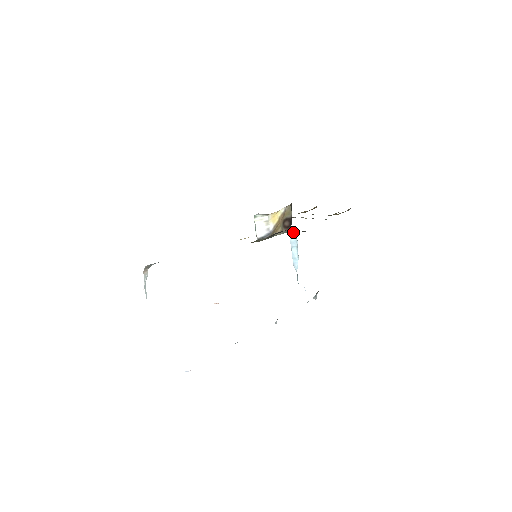
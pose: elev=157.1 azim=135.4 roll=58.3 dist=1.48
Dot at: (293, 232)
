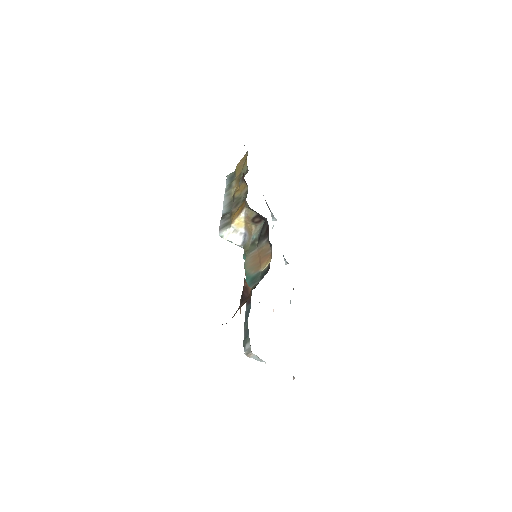
Dot at: occluded
